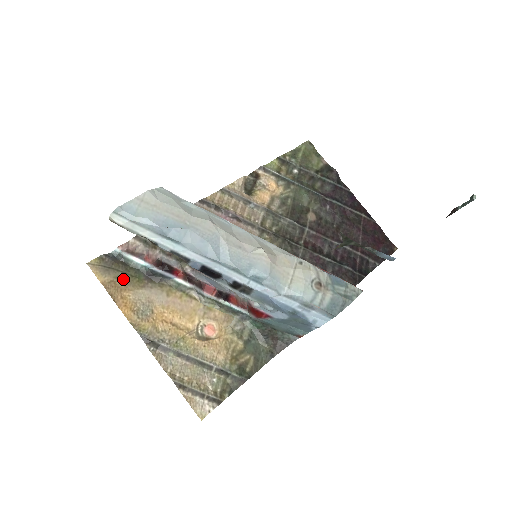
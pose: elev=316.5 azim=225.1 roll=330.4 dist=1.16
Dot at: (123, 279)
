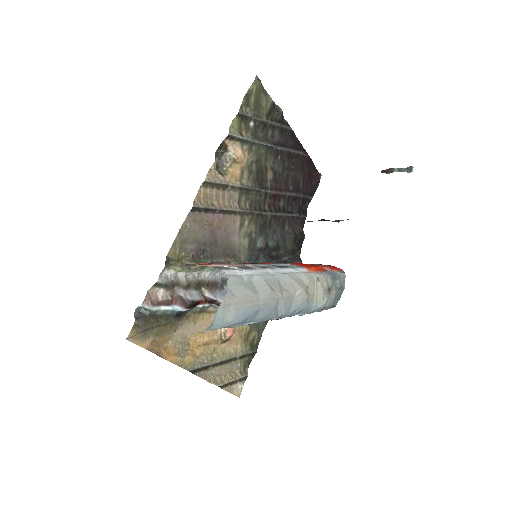
Dot at: (159, 333)
